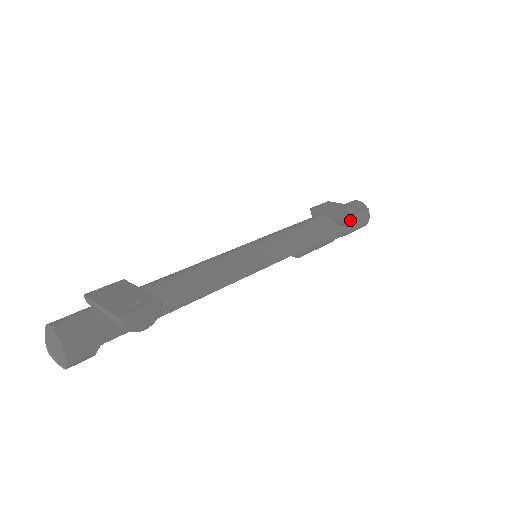
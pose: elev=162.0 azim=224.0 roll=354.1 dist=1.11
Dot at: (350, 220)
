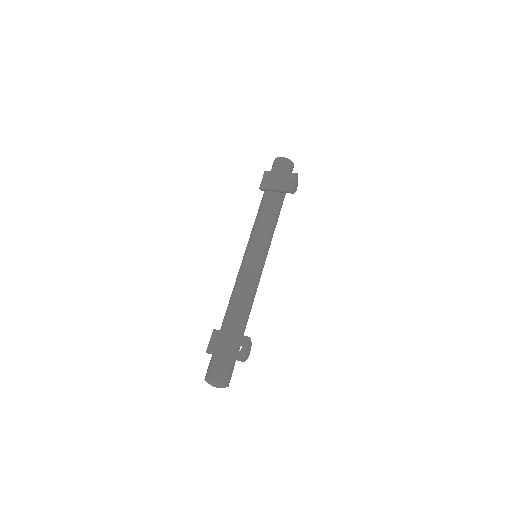
Dot at: (292, 193)
